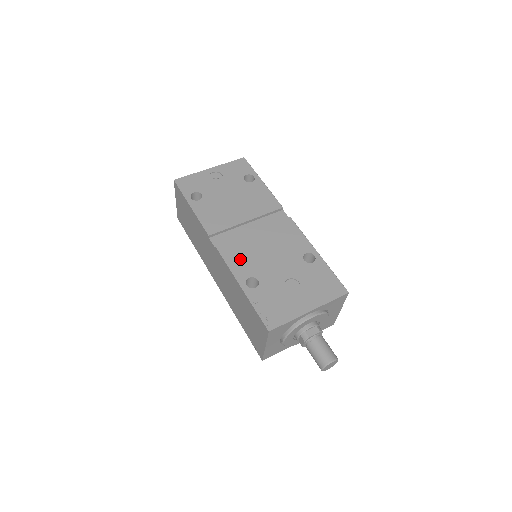
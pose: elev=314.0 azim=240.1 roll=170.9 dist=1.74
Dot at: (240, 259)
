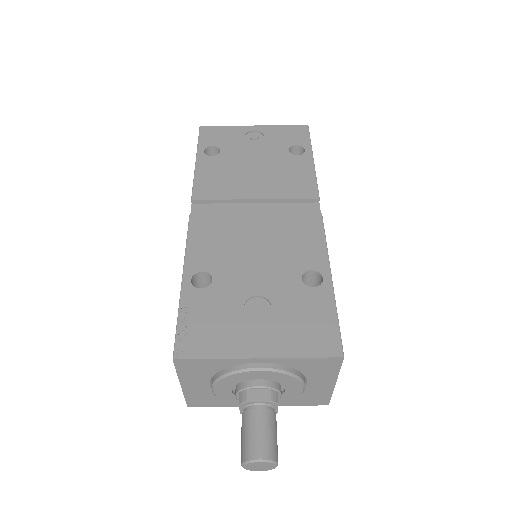
Dot at: (209, 242)
